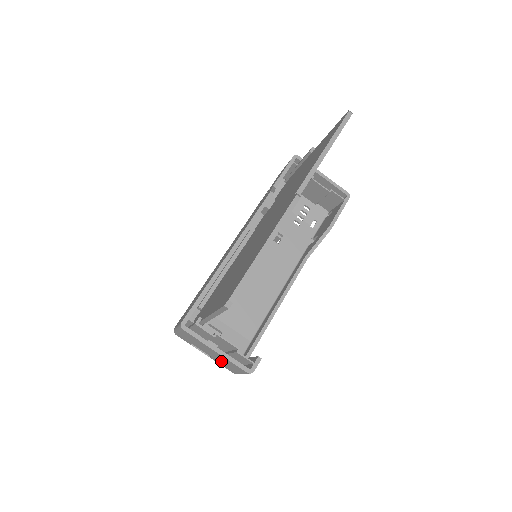
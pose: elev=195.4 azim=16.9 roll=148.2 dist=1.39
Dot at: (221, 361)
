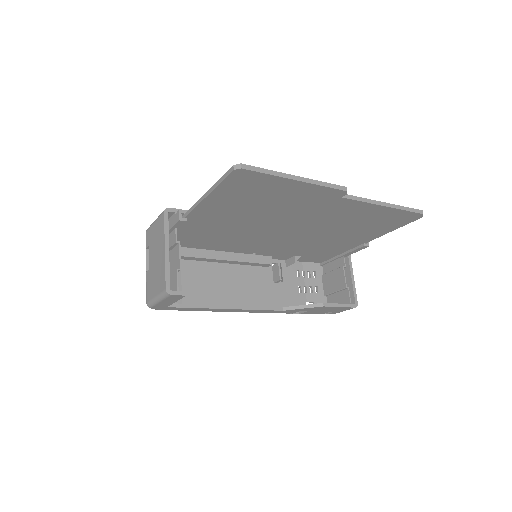
Dot at: (154, 274)
